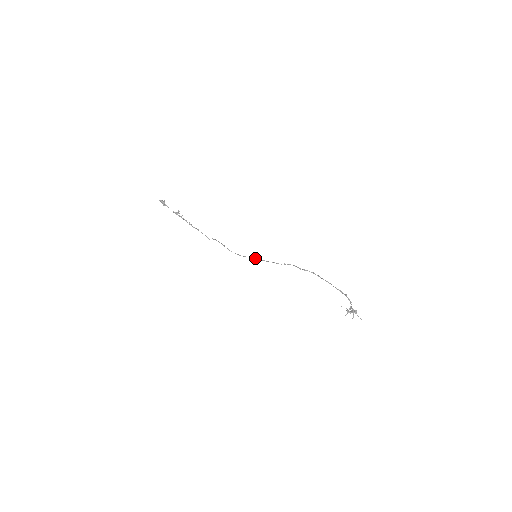
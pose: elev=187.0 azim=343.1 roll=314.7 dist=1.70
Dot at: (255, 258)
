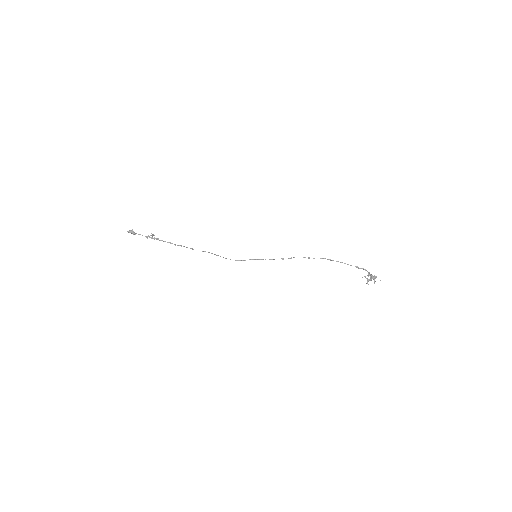
Dot at: (257, 259)
